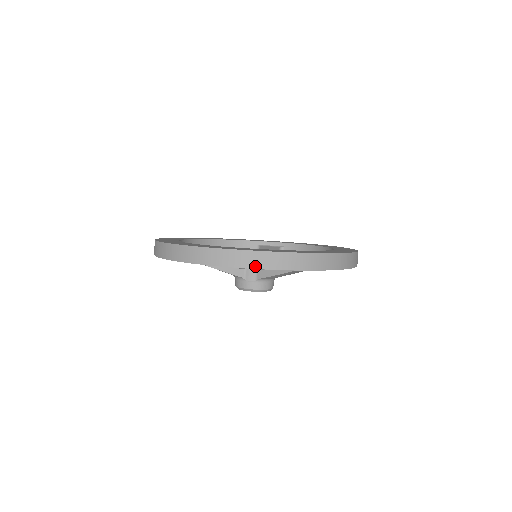
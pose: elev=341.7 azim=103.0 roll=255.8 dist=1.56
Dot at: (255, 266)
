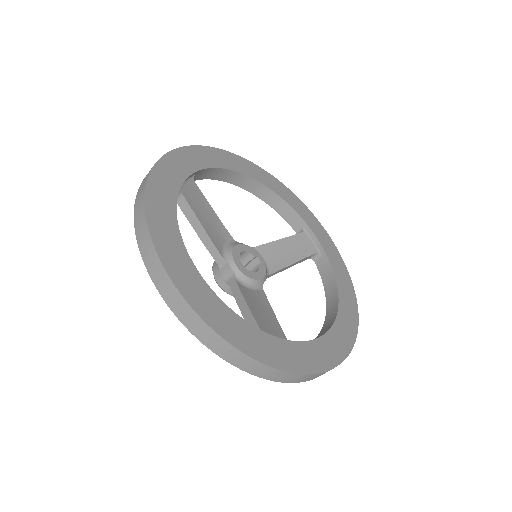
Dot at: (172, 307)
